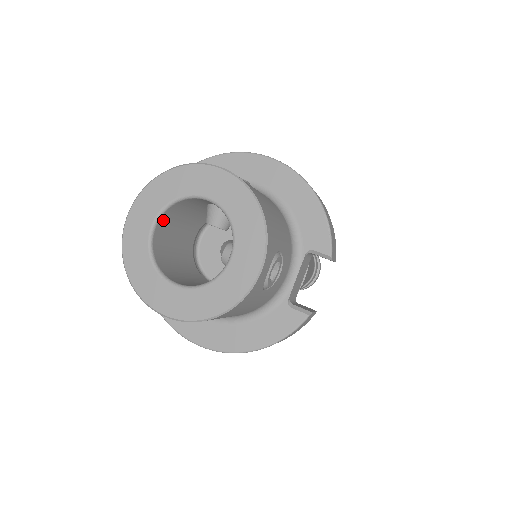
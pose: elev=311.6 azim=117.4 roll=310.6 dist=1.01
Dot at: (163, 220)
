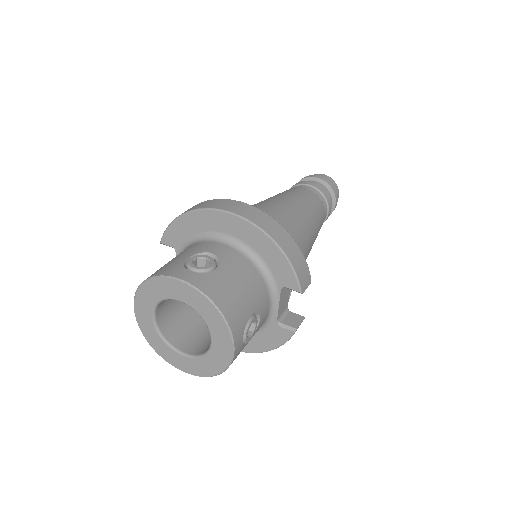
Dot at: (159, 308)
